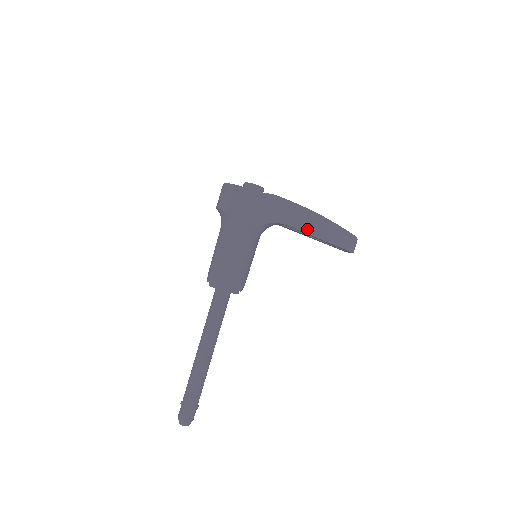
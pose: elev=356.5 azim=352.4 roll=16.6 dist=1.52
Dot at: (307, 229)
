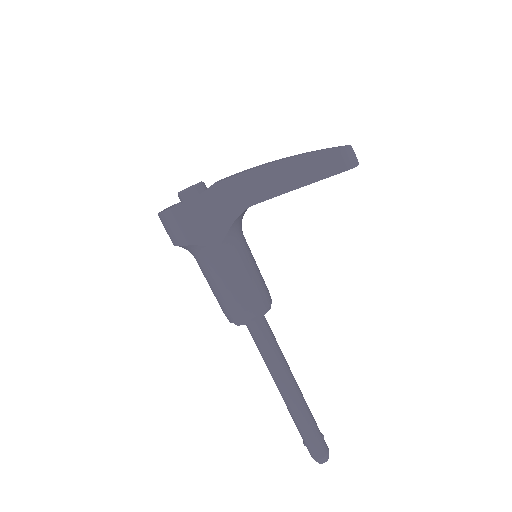
Dot at: (283, 187)
